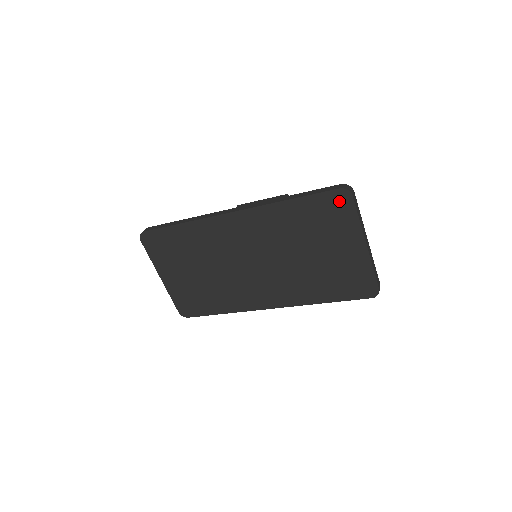
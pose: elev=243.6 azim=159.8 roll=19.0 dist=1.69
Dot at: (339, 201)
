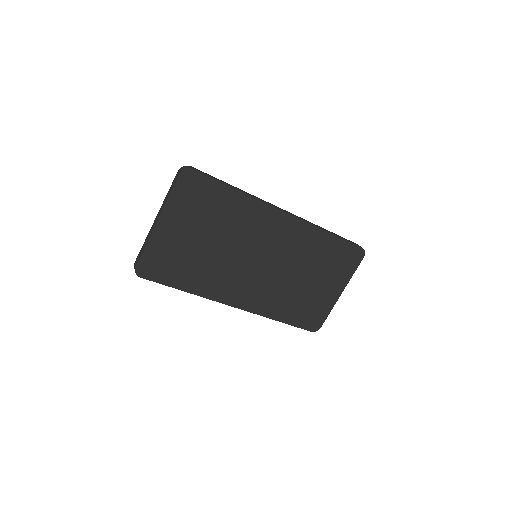
Dot at: (355, 255)
